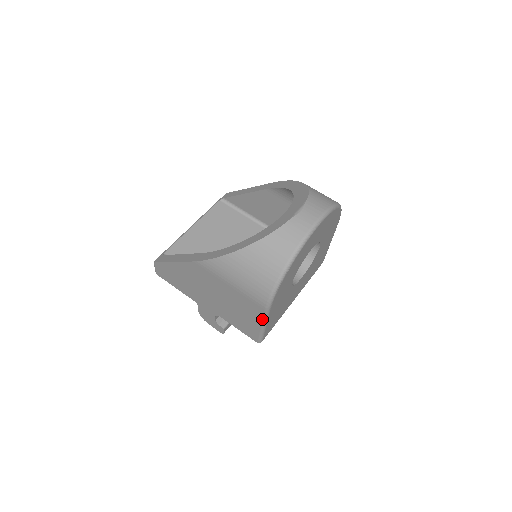
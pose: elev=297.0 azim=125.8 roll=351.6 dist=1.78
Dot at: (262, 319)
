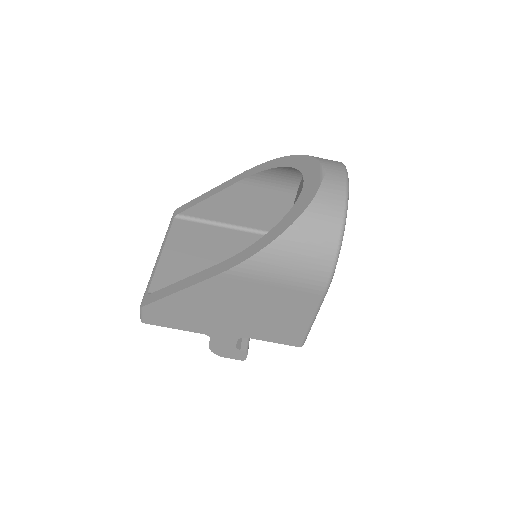
Dot at: (315, 310)
